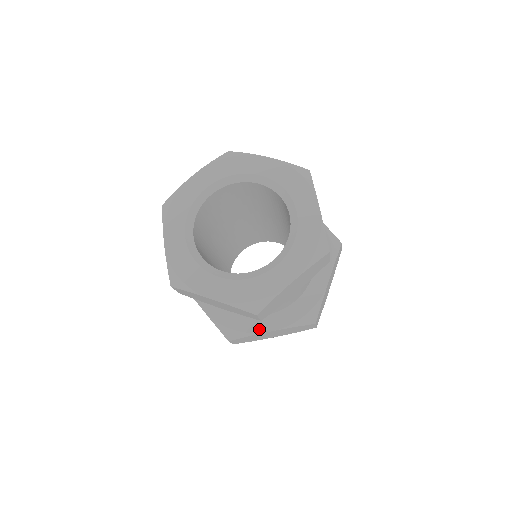
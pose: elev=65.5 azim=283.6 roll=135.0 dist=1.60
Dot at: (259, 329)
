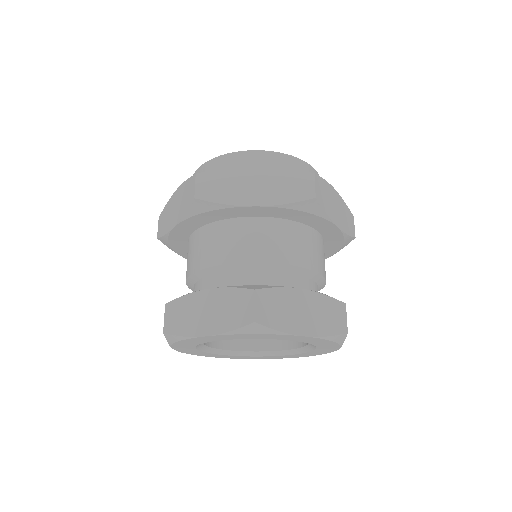
Dot at: occluded
